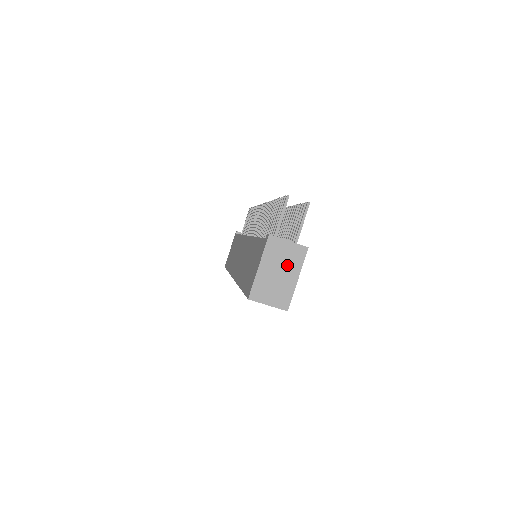
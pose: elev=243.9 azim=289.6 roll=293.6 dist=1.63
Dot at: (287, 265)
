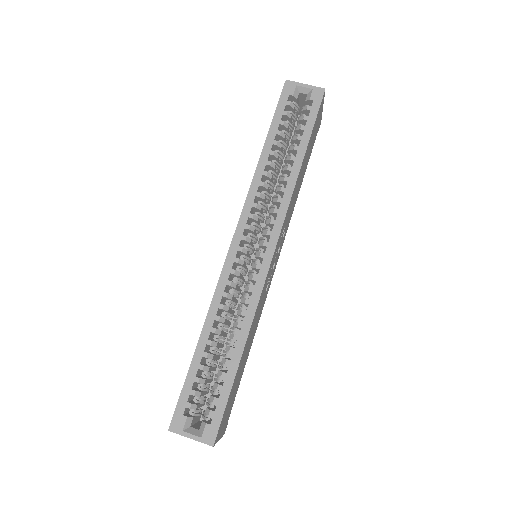
Dot at: occluded
